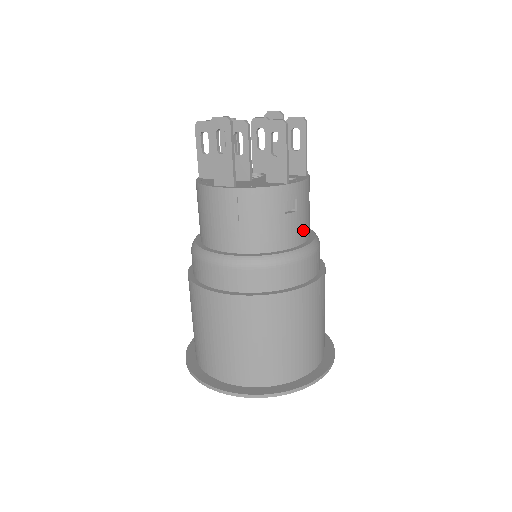
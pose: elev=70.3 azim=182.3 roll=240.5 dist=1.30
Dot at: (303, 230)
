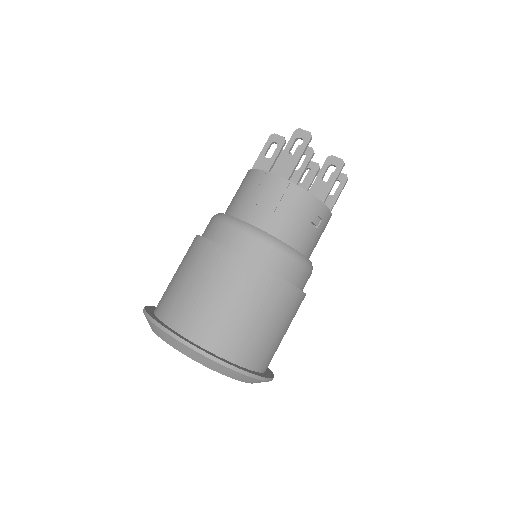
Dot at: (311, 248)
